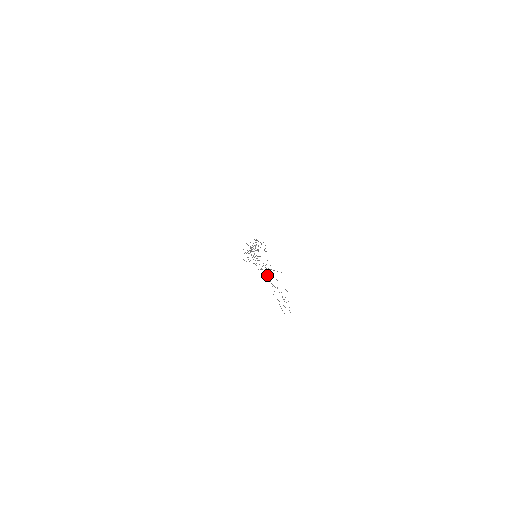
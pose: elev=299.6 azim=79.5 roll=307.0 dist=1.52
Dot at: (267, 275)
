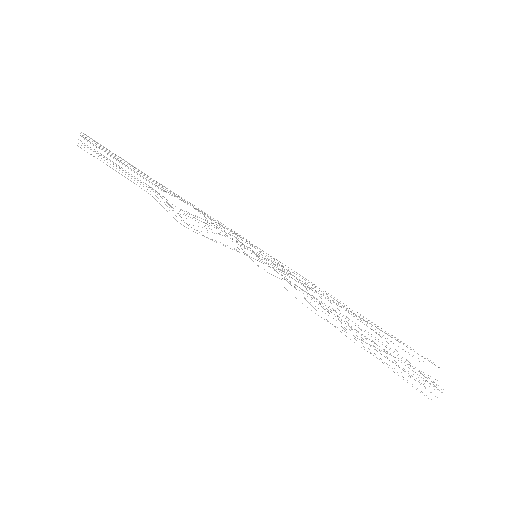
Dot at: occluded
